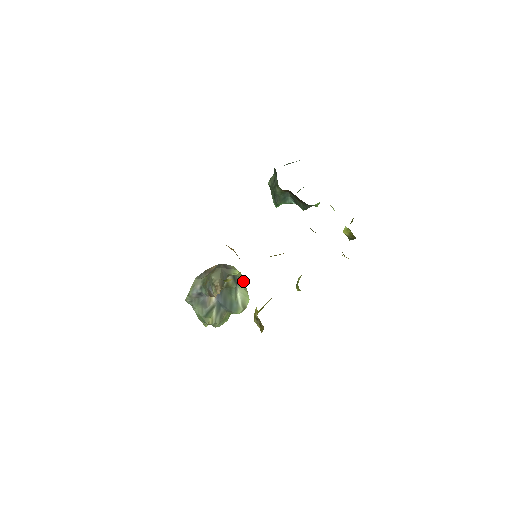
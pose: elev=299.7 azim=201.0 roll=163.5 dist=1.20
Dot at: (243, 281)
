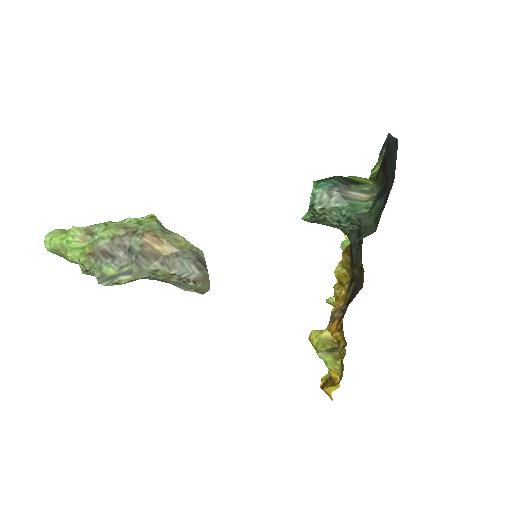
Dot at: occluded
